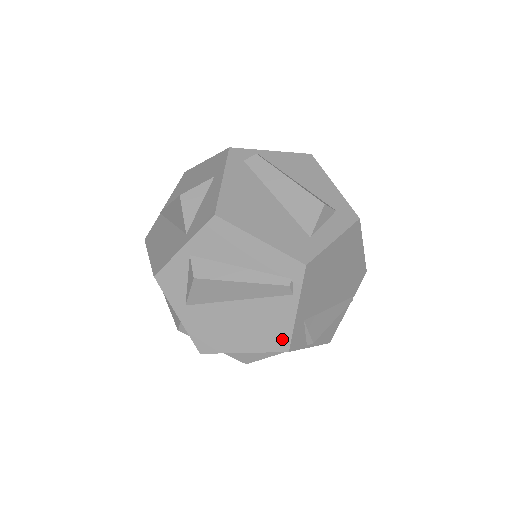
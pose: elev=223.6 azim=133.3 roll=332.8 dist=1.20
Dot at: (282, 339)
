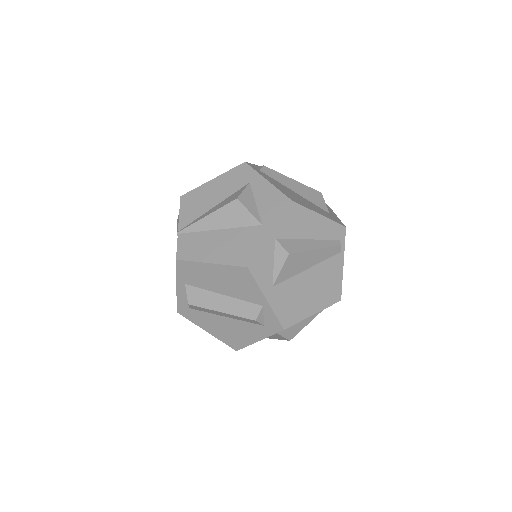
Dot at: (337, 291)
